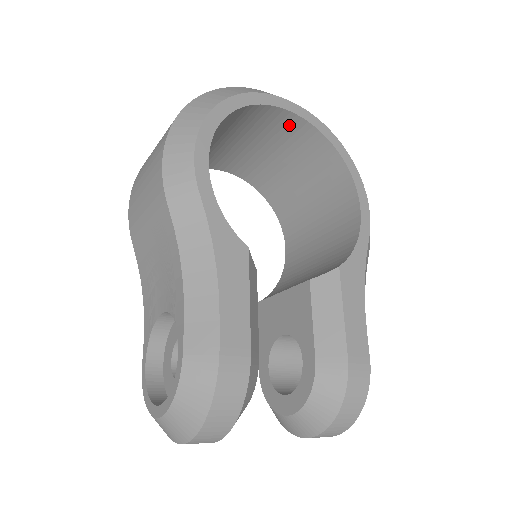
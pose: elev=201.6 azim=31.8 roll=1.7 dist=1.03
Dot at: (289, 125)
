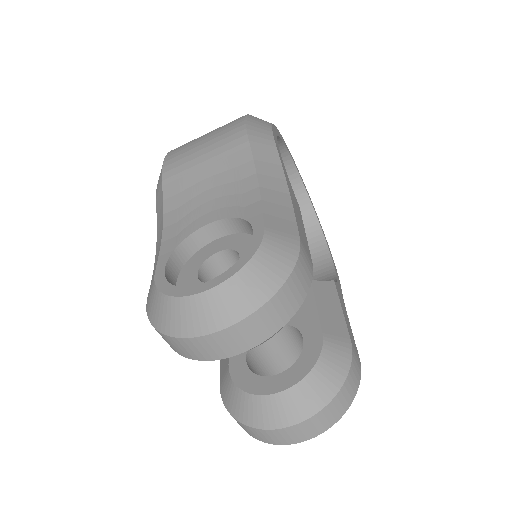
Dot at: occluded
